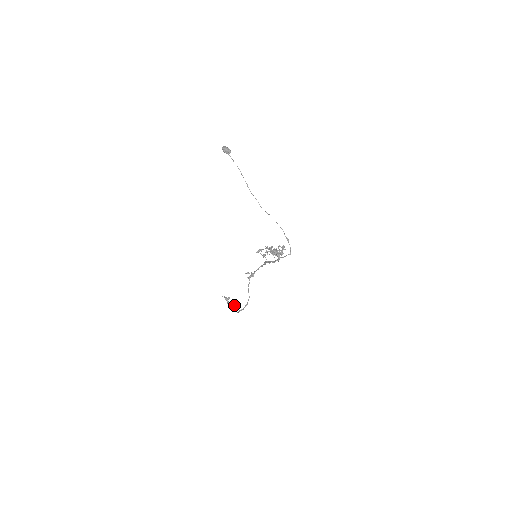
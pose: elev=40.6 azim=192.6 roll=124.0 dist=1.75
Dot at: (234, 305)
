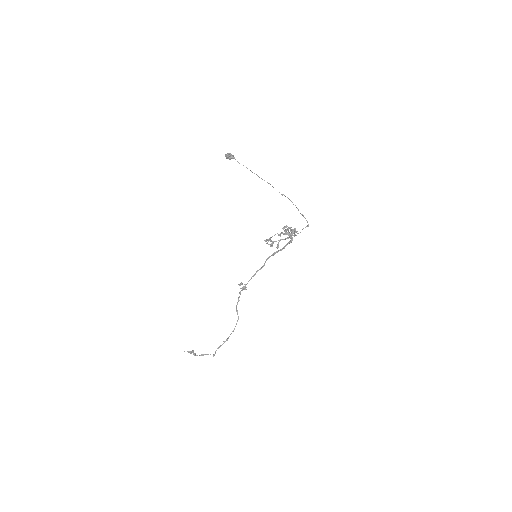
Dot at: (203, 355)
